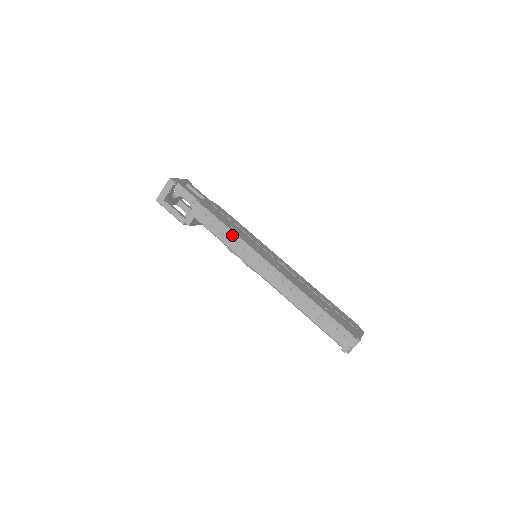
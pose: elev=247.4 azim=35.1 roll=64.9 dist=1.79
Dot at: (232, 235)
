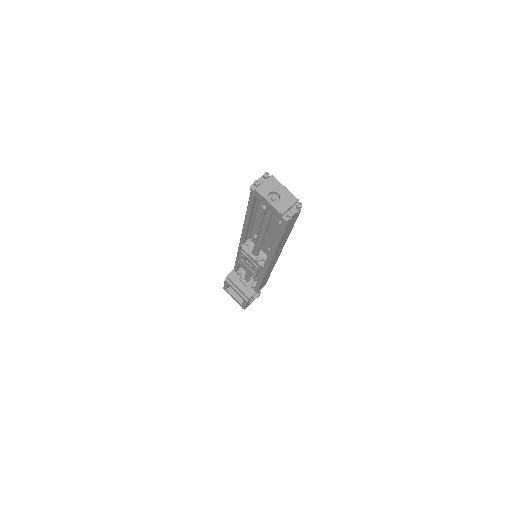
Dot at: occluded
